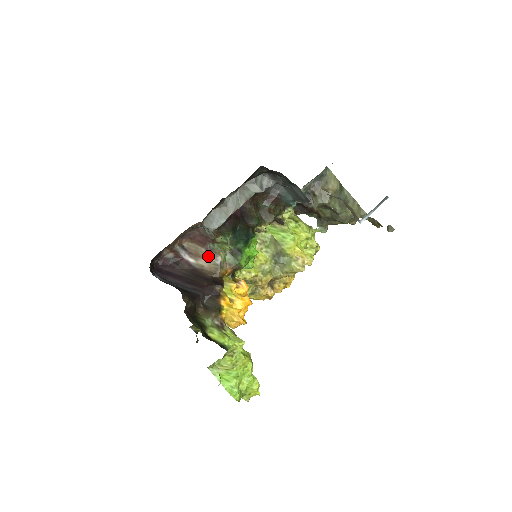
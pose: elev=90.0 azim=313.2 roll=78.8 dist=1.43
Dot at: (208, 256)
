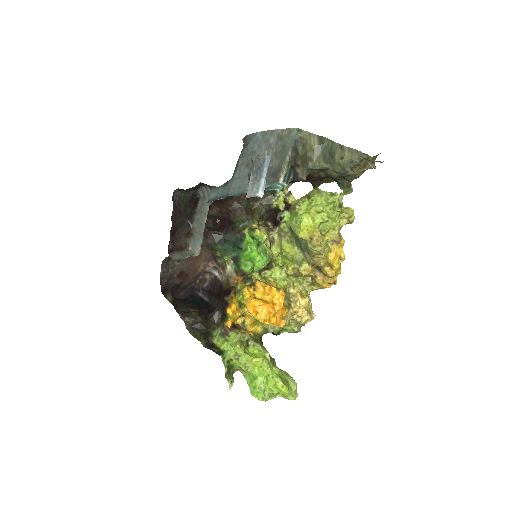
Dot at: (221, 271)
